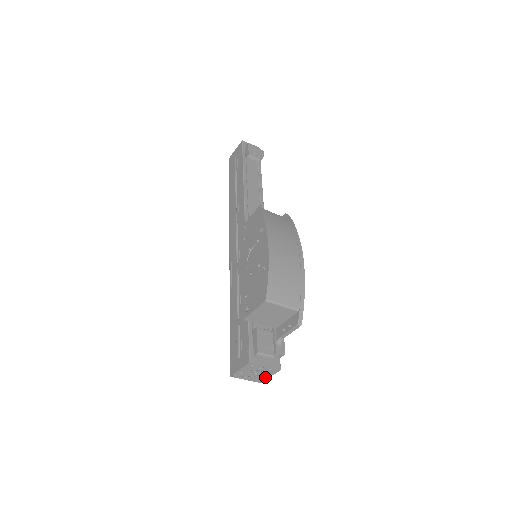
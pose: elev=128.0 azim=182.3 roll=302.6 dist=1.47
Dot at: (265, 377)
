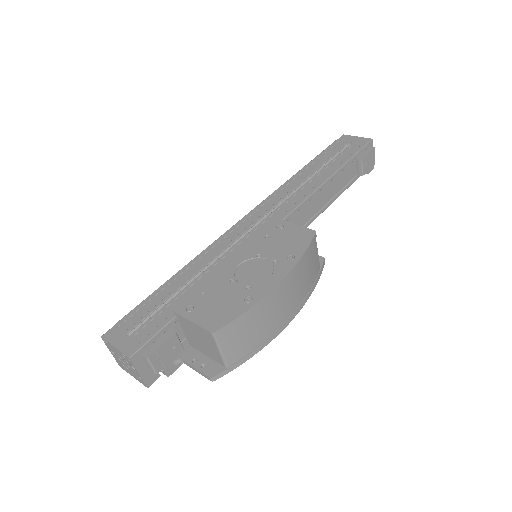
Dot at: (129, 371)
